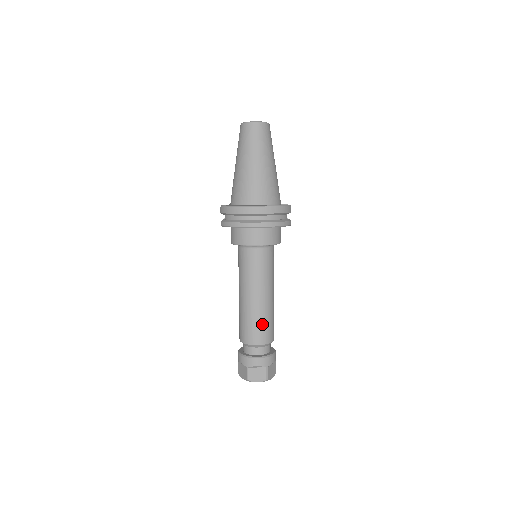
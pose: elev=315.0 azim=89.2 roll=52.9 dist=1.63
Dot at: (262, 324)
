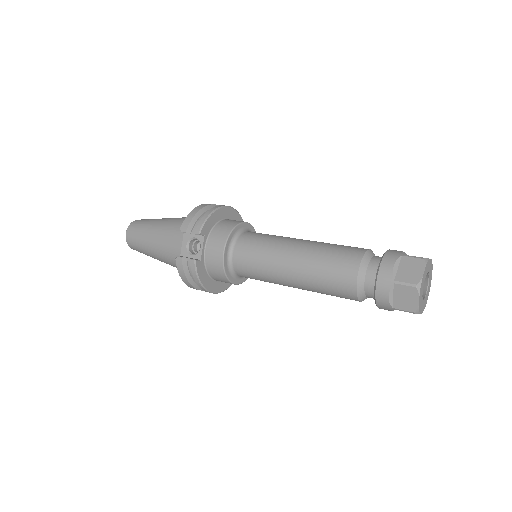
Dot at: occluded
